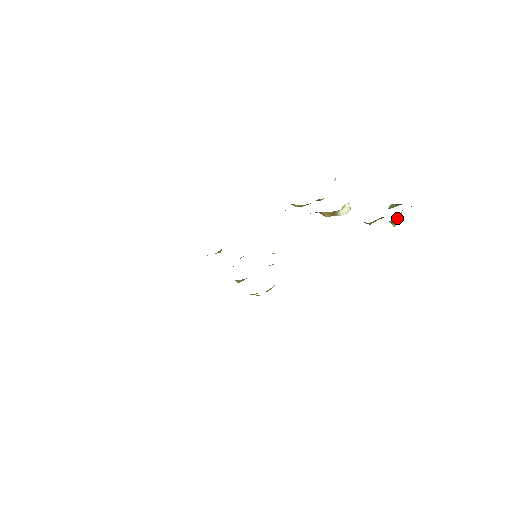
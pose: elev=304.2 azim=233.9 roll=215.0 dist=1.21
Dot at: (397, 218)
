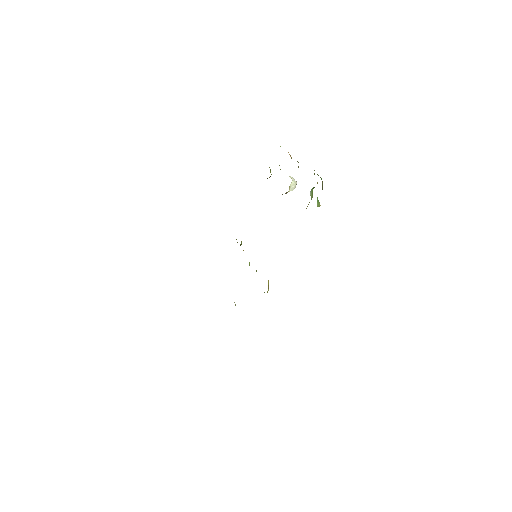
Dot at: occluded
